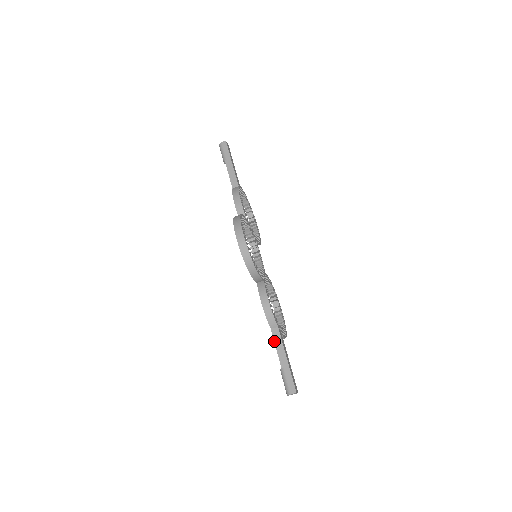
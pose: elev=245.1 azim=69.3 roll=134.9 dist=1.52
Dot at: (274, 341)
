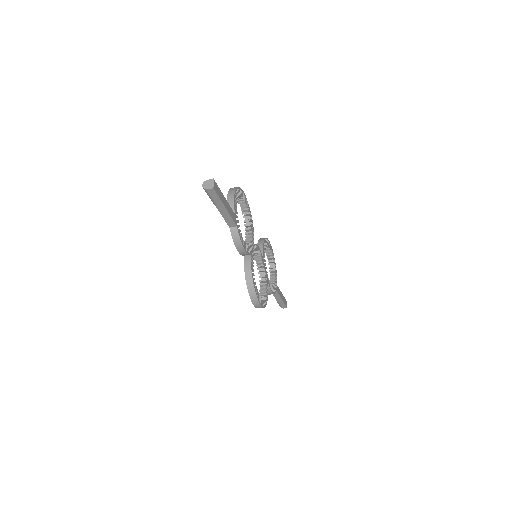
Dot at: (273, 295)
